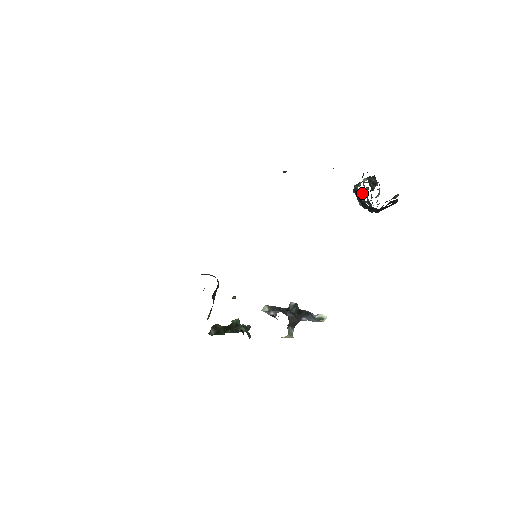
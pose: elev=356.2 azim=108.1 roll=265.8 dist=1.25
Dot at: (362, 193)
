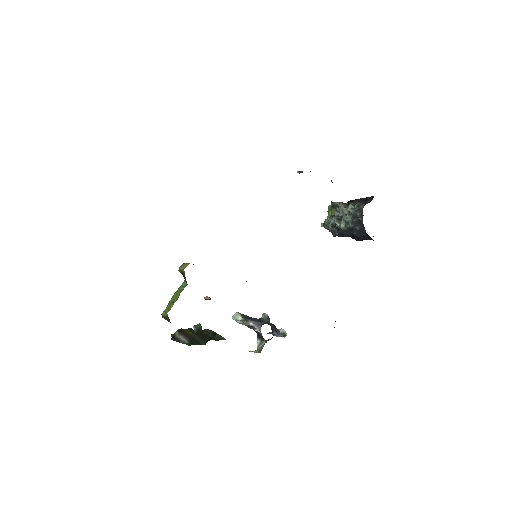
Dot at: (338, 216)
